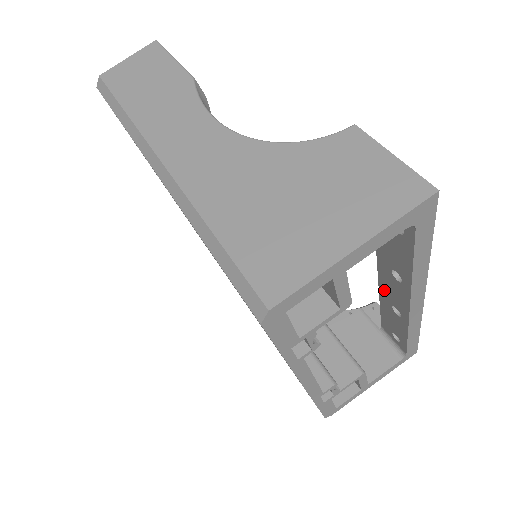
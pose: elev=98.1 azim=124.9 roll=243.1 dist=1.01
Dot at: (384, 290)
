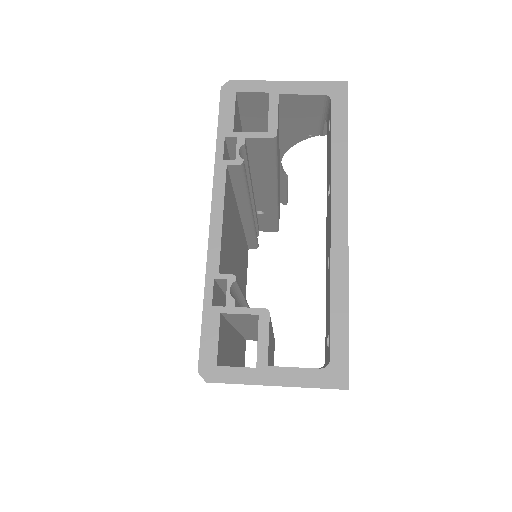
Dot at: (327, 248)
